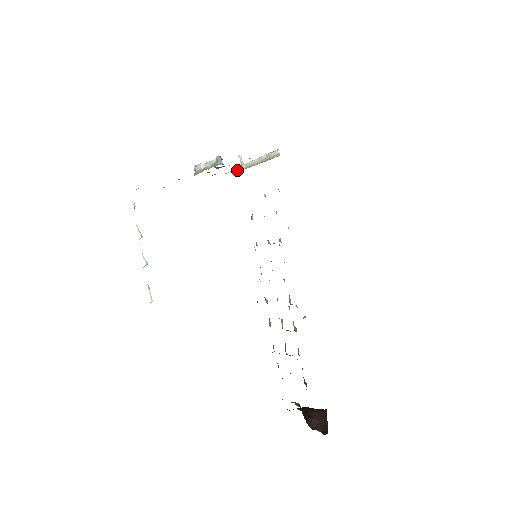
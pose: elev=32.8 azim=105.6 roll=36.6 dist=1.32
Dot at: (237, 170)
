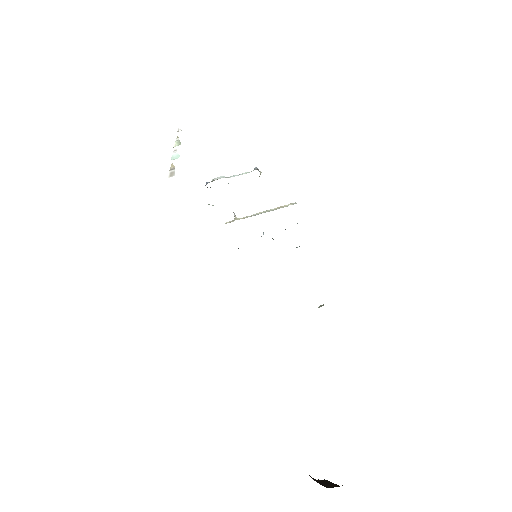
Dot at: occluded
